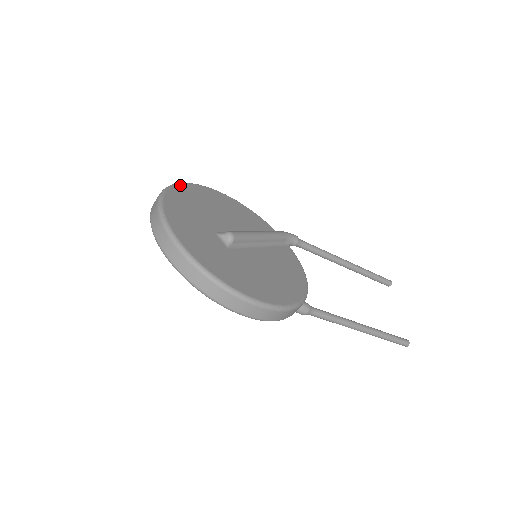
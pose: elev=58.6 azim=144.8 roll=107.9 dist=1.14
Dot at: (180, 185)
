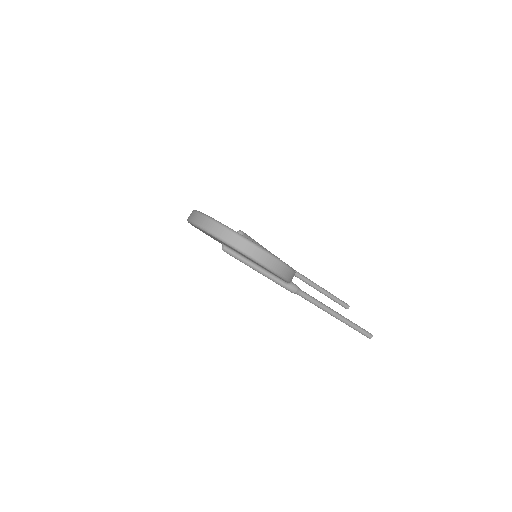
Dot at: occluded
